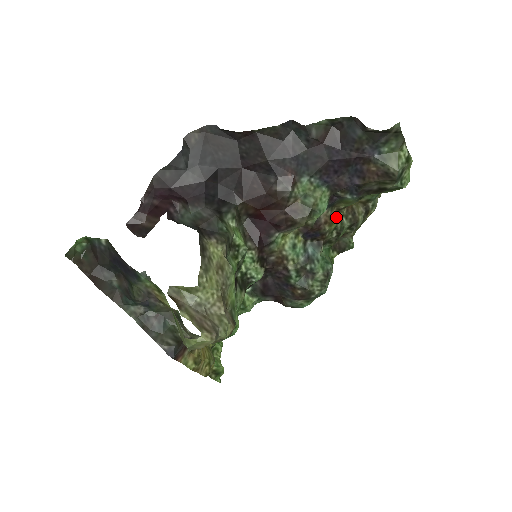
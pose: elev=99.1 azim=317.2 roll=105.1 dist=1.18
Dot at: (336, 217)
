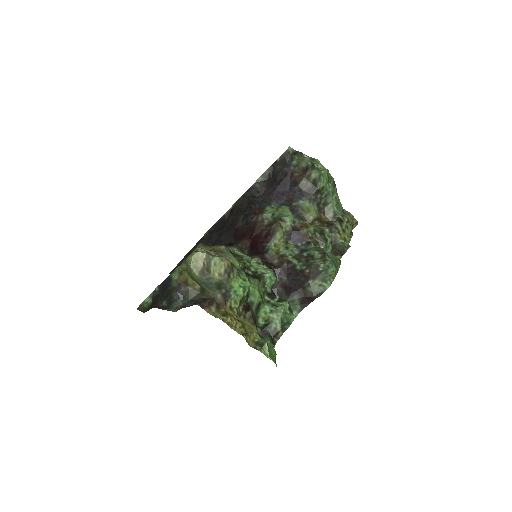
Dot at: (312, 226)
